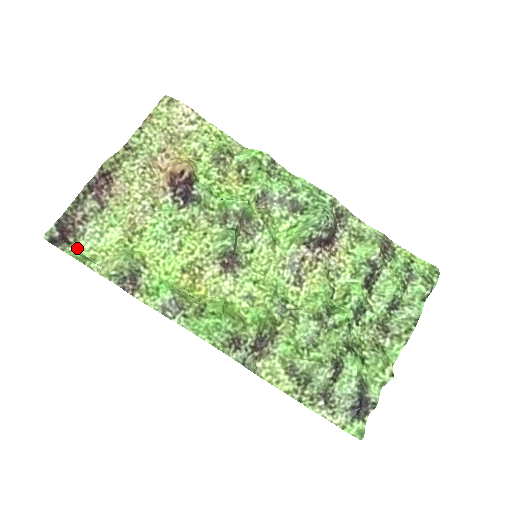
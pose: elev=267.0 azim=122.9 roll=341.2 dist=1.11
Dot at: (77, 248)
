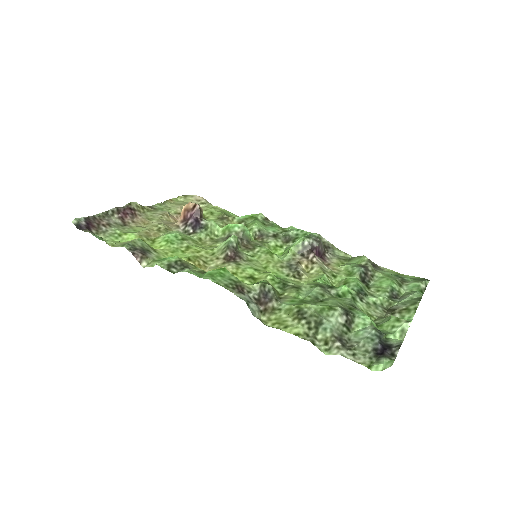
Dot at: (97, 237)
